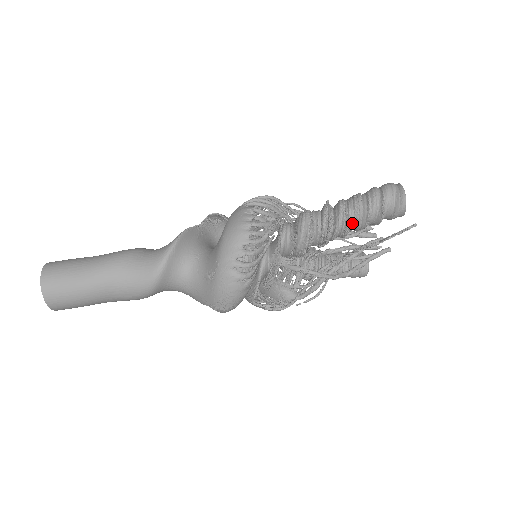
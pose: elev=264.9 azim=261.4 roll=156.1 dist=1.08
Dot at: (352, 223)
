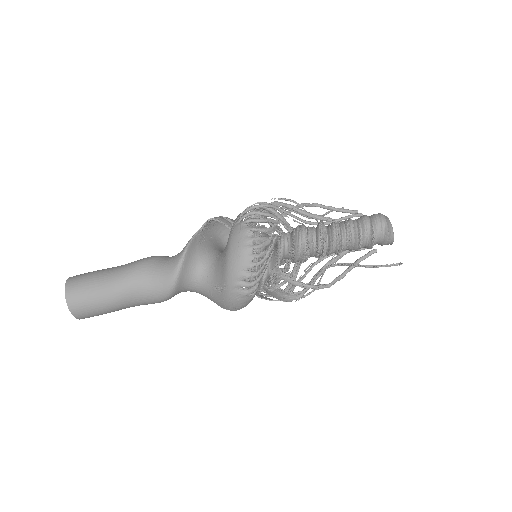
Dot at: (345, 248)
